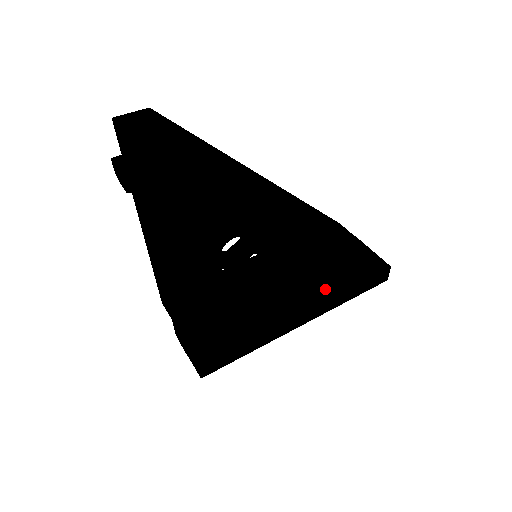
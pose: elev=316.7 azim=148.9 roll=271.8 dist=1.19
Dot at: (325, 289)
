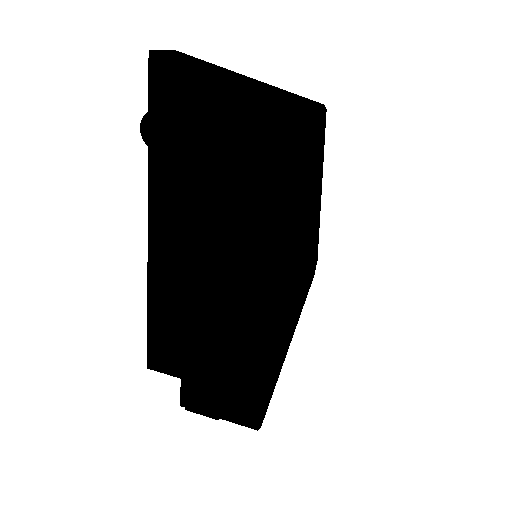
Dot at: (306, 282)
